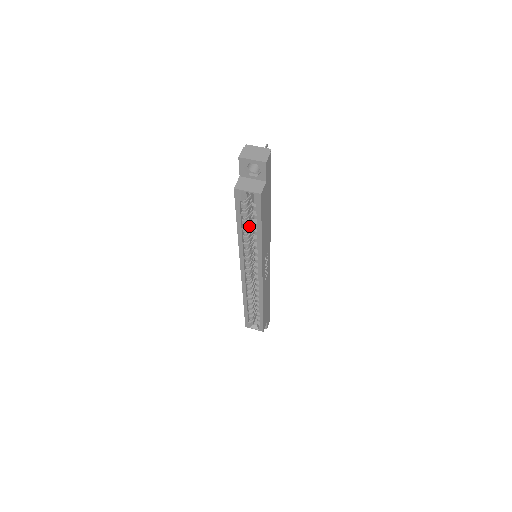
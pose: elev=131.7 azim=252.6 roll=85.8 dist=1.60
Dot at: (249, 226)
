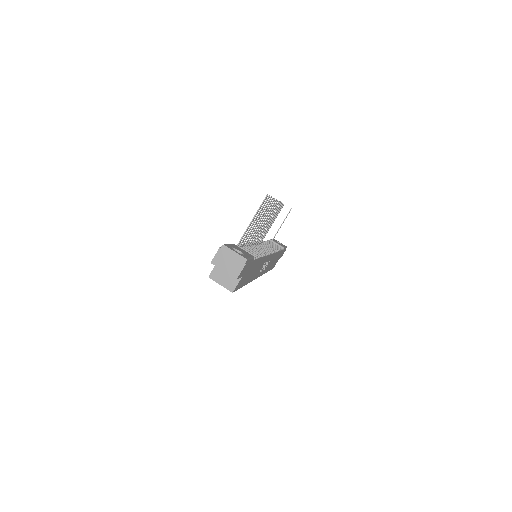
Dot at: occluded
